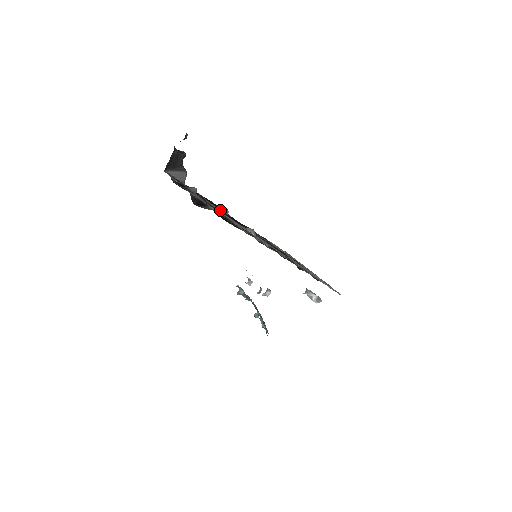
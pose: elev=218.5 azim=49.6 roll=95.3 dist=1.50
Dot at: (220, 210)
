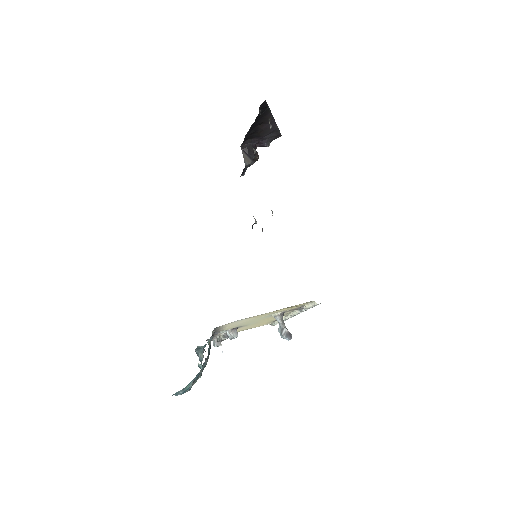
Dot at: occluded
